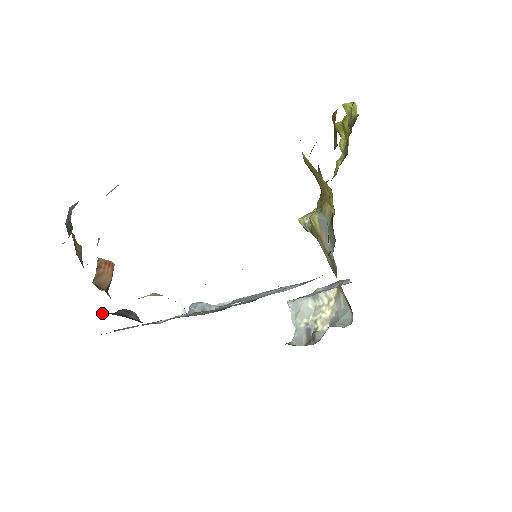
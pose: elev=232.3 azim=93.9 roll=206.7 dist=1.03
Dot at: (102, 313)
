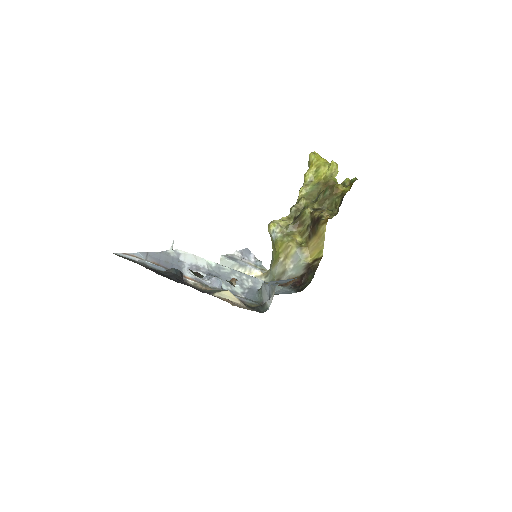
Dot at: (174, 277)
